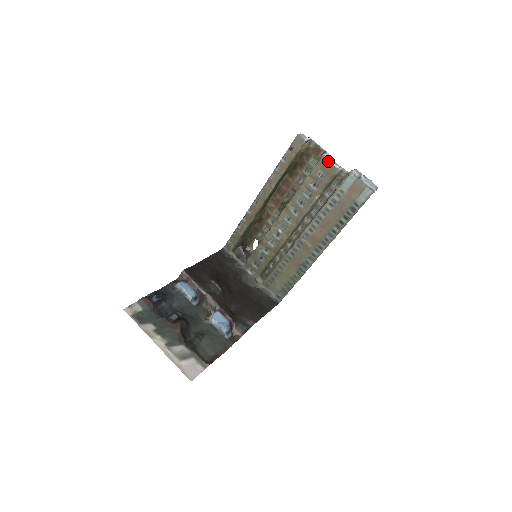
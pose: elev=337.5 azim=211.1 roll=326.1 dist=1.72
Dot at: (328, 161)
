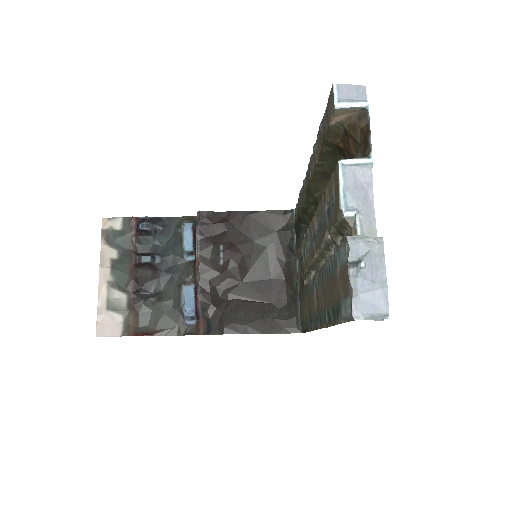
Dot at: (338, 181)
